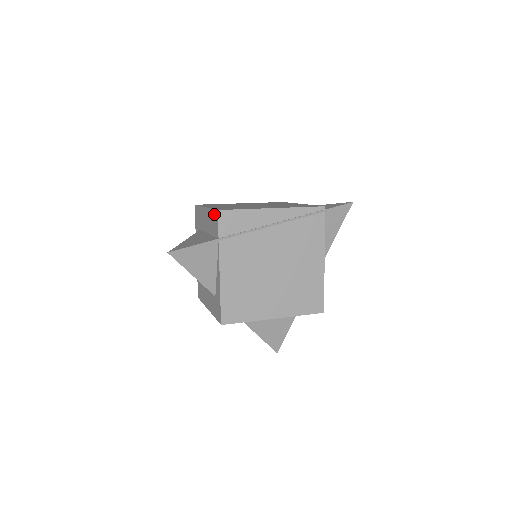
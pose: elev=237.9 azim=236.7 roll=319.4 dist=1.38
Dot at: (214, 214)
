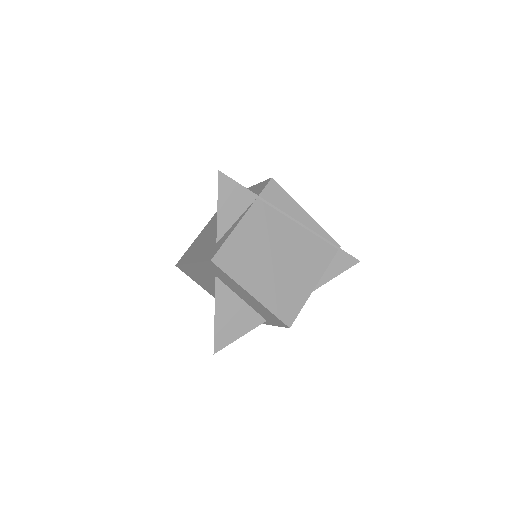
Dot at: (263, 183)
